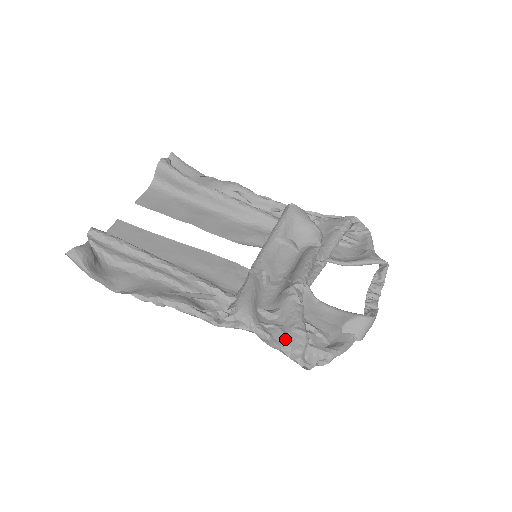
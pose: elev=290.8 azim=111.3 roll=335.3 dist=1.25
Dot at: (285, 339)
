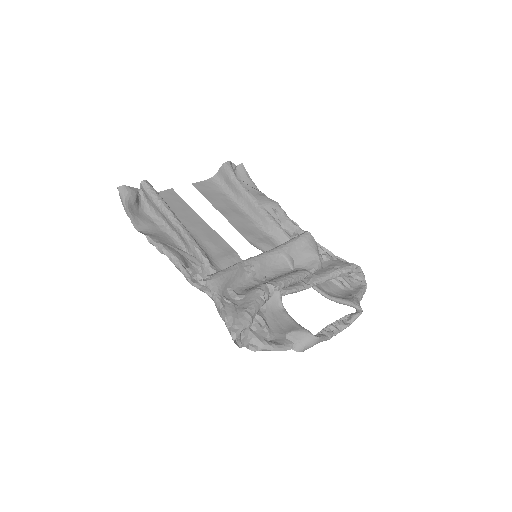
Dot at: (233, 314)
